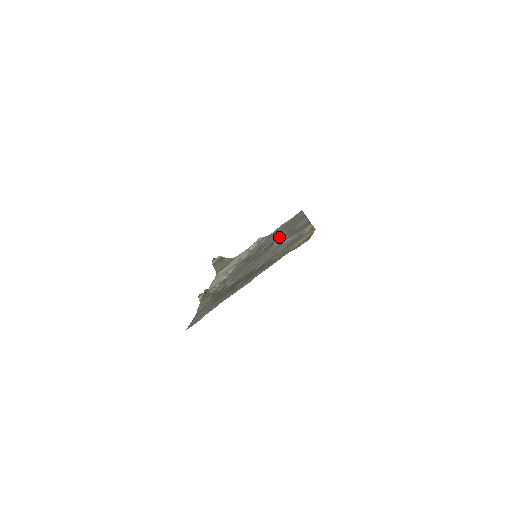
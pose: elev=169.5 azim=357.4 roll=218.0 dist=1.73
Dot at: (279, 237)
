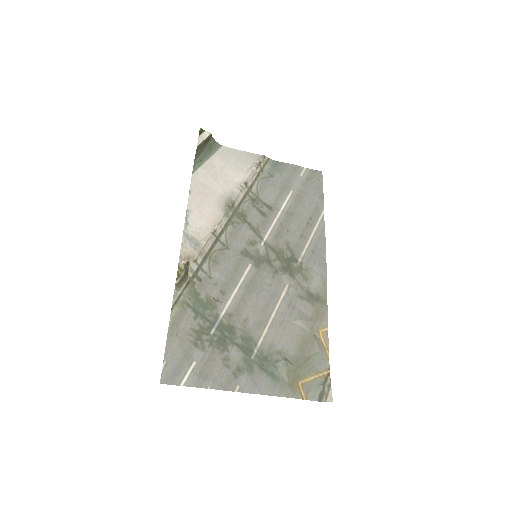
Dot at: (292, 275)
